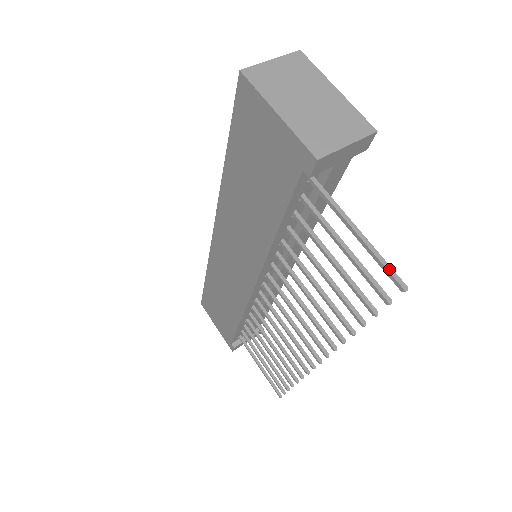
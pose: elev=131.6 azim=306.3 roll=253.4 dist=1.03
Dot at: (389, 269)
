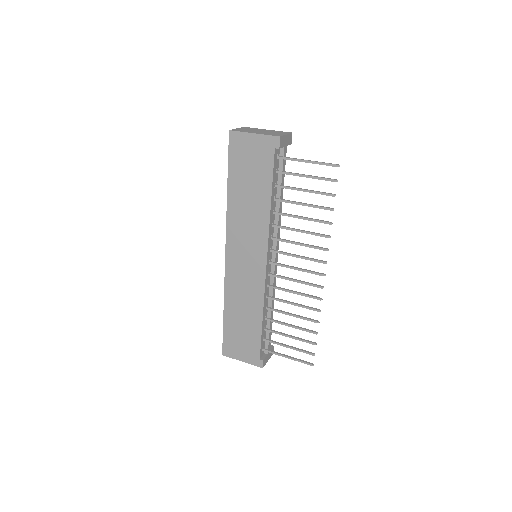
Dot at: (329, 163)
